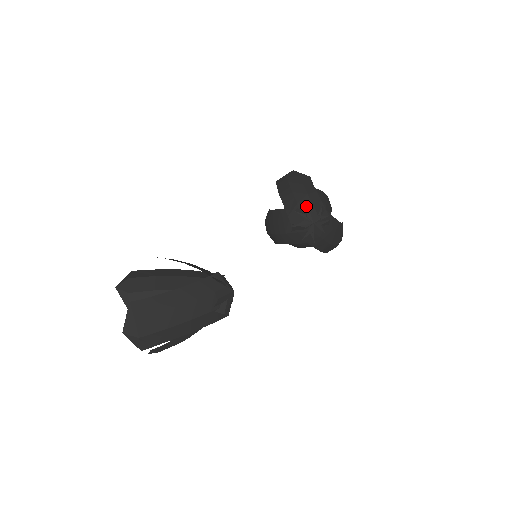
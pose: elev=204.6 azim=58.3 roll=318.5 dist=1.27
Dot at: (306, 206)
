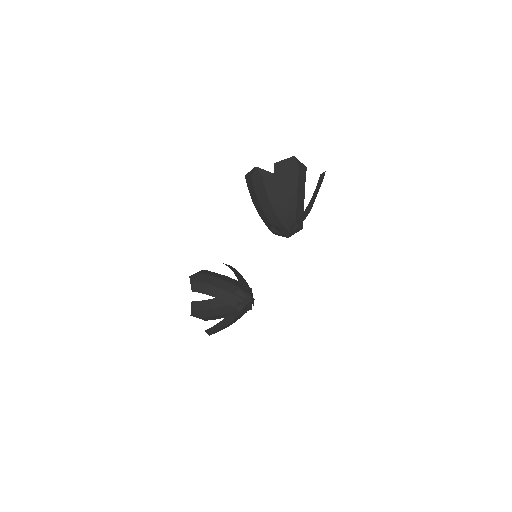
Dot at: (278, 229)
